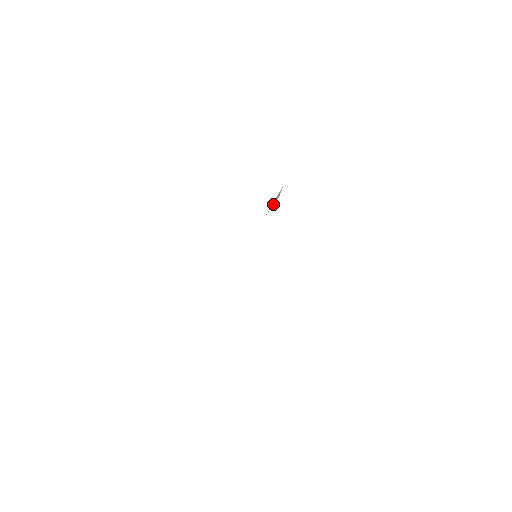
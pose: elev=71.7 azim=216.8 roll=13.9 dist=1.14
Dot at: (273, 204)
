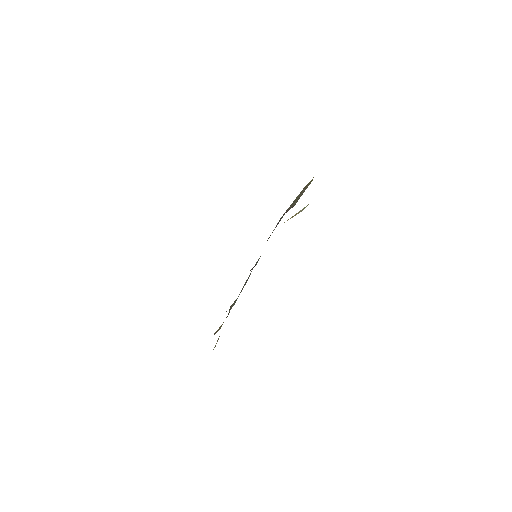
Dot at: occluded
